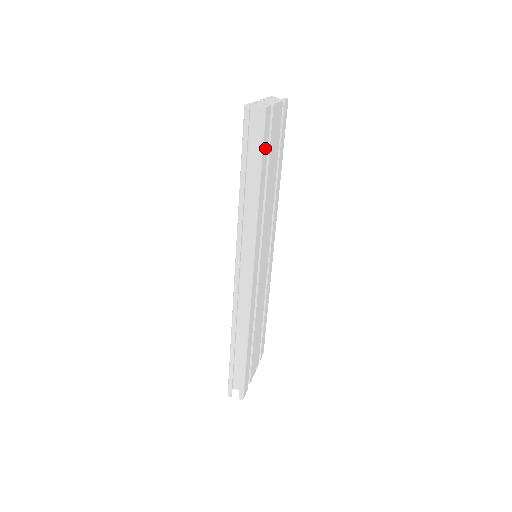
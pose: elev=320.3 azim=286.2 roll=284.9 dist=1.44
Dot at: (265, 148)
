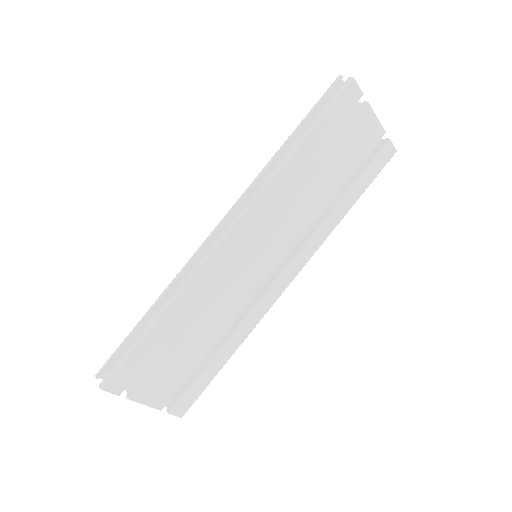
Dot at: (332, 120)
